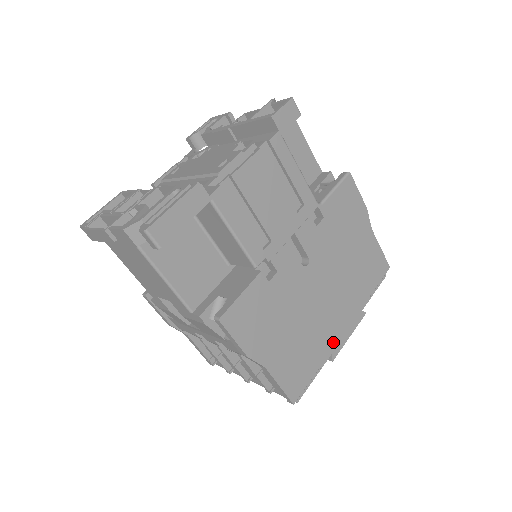
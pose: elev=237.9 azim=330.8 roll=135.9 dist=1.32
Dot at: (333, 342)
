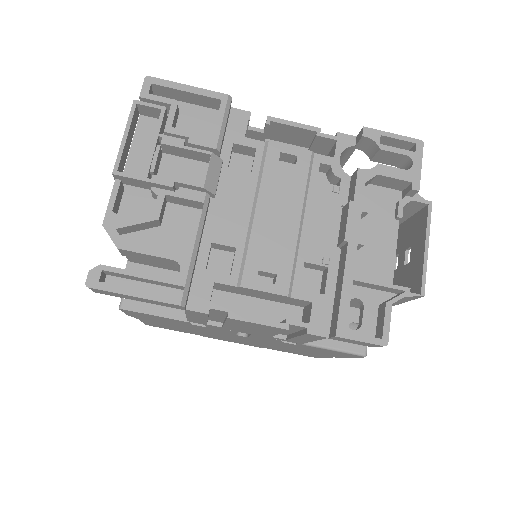
Dot at: occluded
